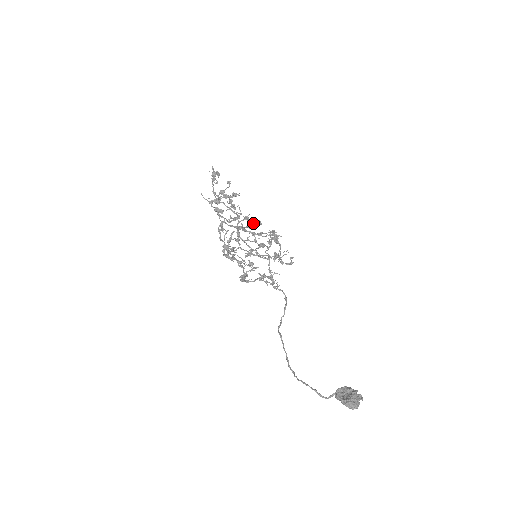
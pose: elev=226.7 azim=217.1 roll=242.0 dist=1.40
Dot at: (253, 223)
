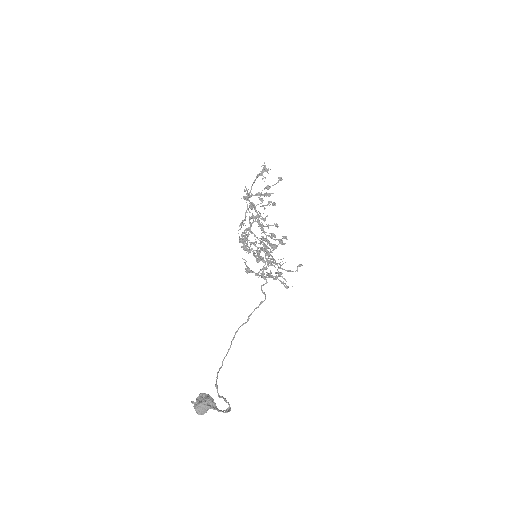
Dot at: (262, 226)
